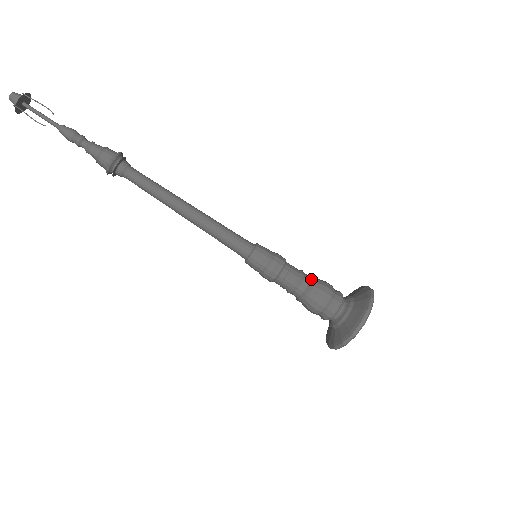
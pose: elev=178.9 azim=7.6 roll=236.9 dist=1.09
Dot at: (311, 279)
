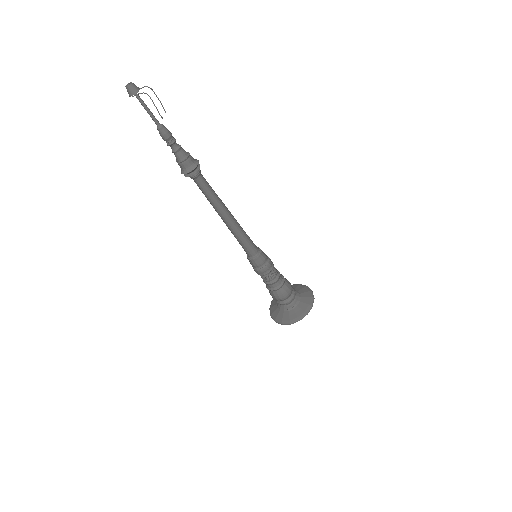
Dot at: (281, 274)
